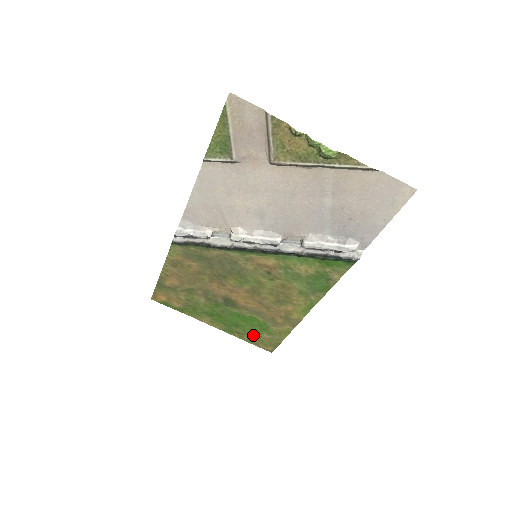
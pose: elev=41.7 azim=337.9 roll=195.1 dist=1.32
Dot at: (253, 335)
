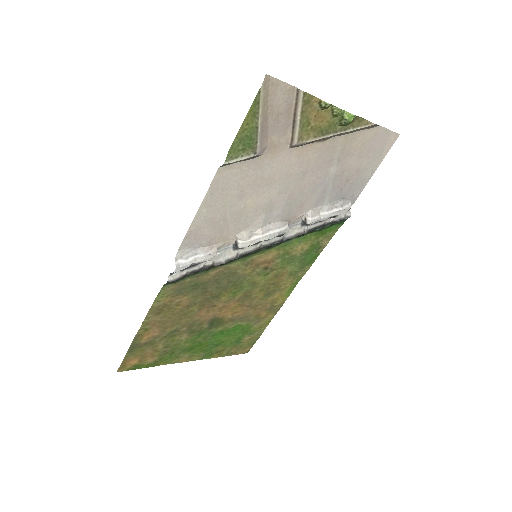
Dot at: (233, 345)
